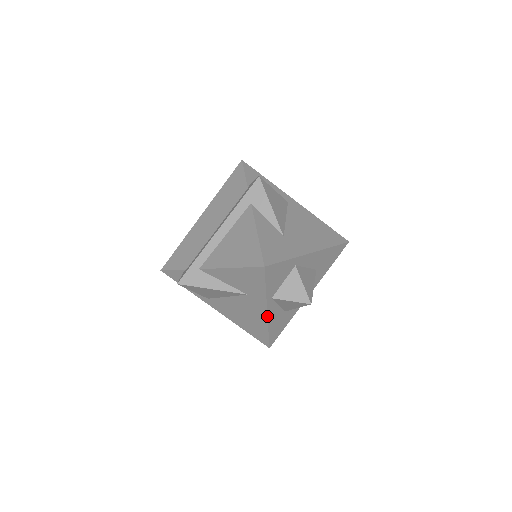
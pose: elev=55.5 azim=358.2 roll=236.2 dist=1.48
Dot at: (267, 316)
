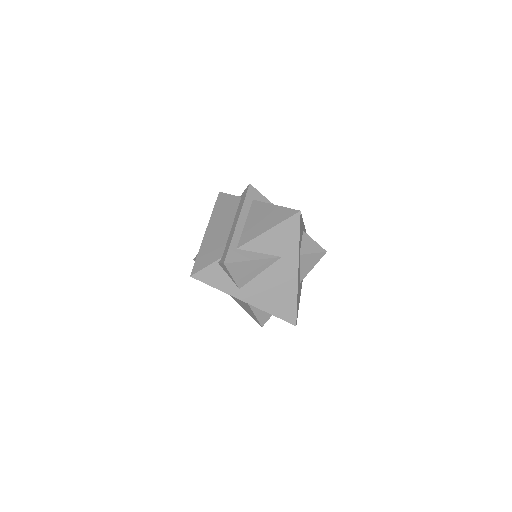
Dot at: (298, 276)
